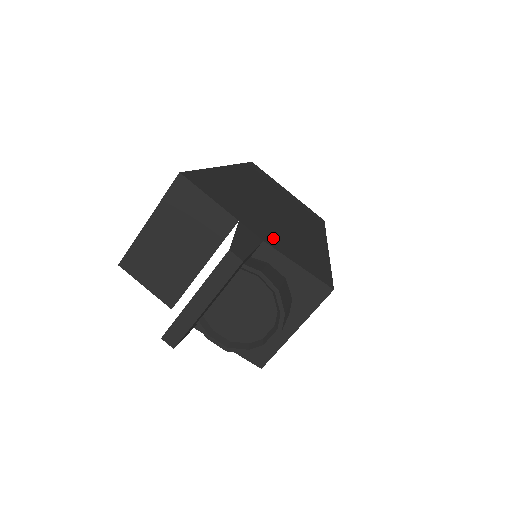
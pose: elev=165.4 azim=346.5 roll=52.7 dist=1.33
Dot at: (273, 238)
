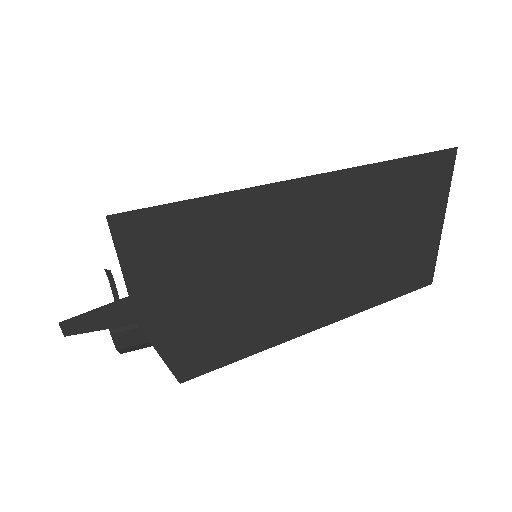
Dot at: (171, 320)
